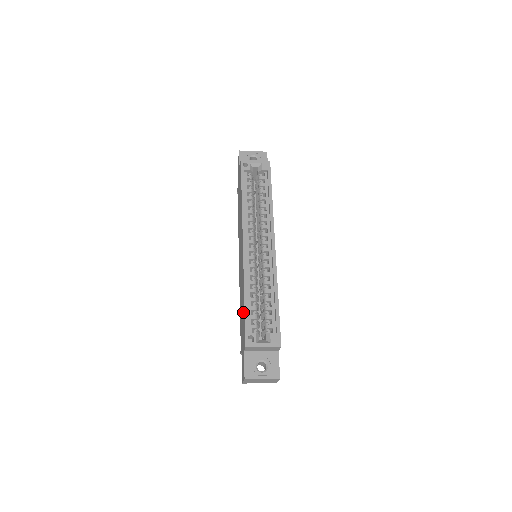
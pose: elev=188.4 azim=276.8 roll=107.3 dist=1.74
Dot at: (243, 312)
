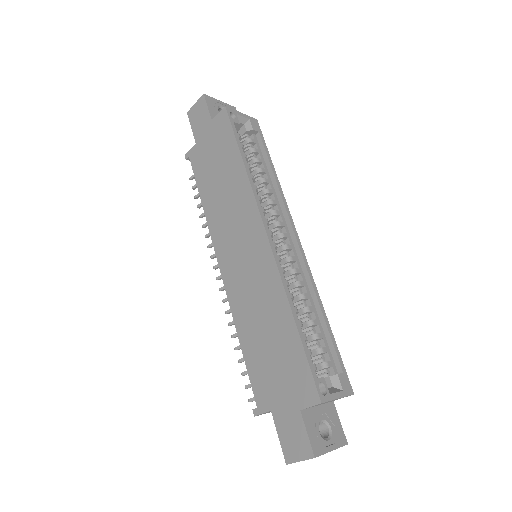
Dot at: (287, 345)
